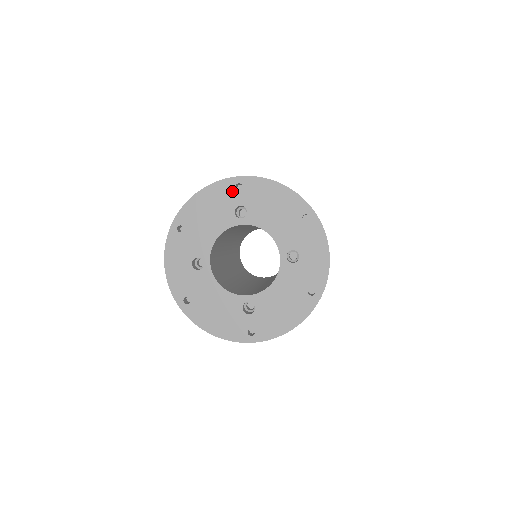
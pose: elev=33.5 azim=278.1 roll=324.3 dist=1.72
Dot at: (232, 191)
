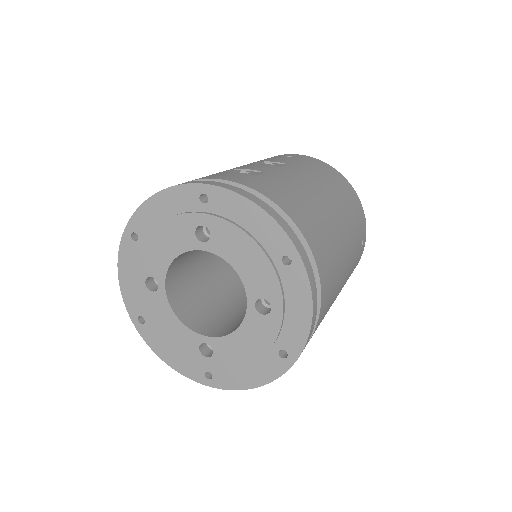
Dot at: (195, 202)
